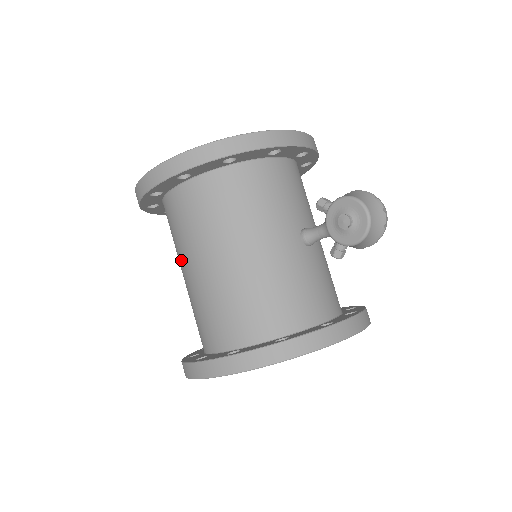
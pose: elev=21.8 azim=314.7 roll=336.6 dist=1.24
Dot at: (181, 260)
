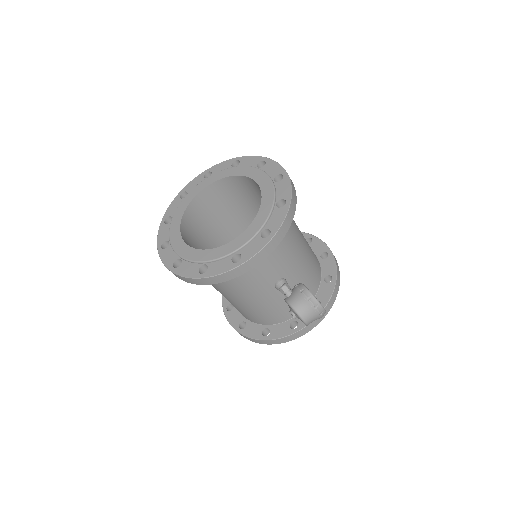
Dot at: occluded
